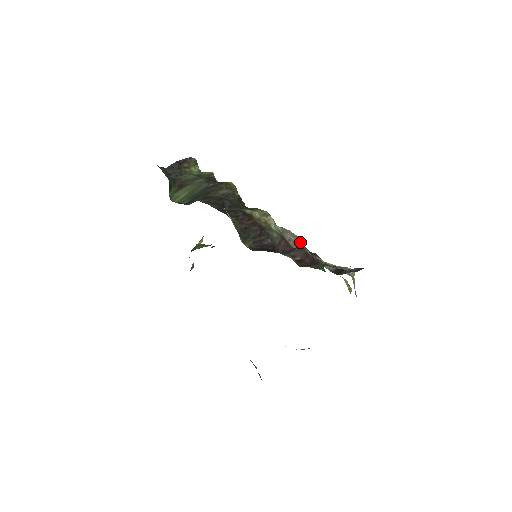
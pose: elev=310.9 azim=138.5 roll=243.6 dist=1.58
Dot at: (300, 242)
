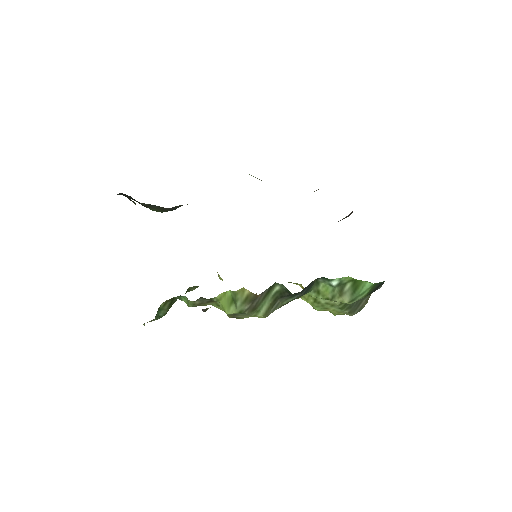
Dot at: occluded
